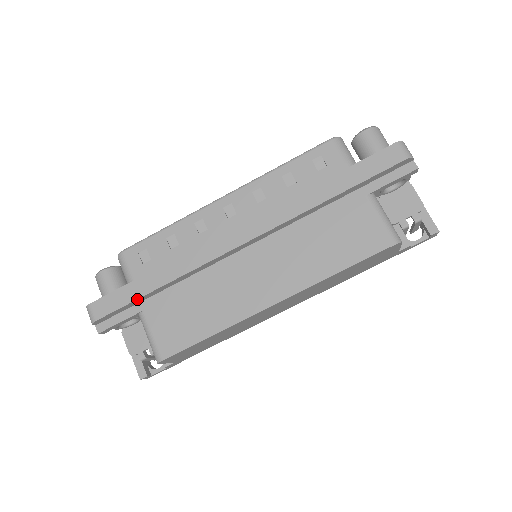
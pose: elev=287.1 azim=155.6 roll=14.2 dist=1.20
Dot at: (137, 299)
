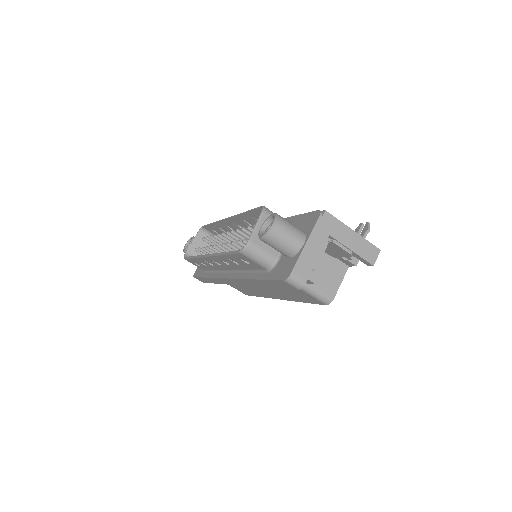
Dot at: occluded
